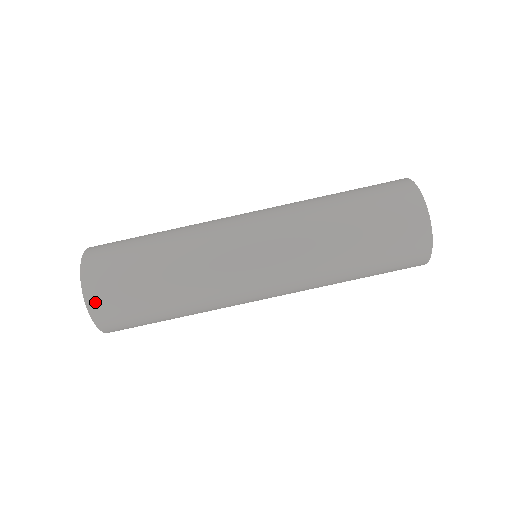
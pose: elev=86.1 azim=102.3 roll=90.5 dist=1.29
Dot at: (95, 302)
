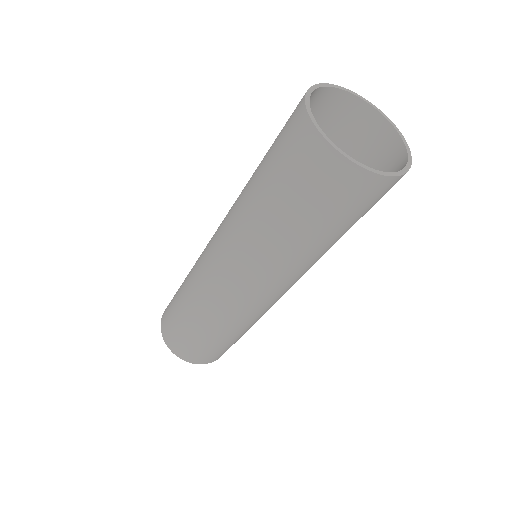
Dot at: occluded
